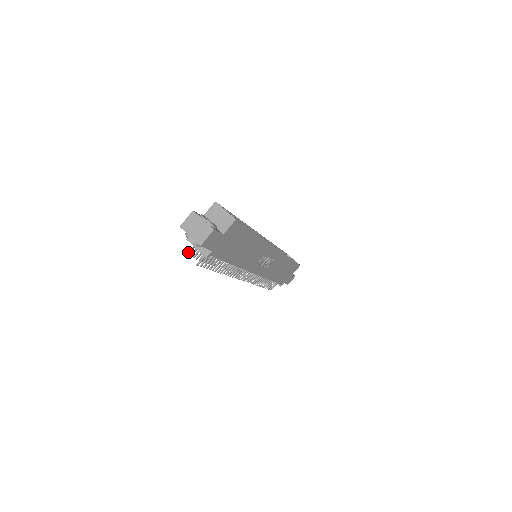
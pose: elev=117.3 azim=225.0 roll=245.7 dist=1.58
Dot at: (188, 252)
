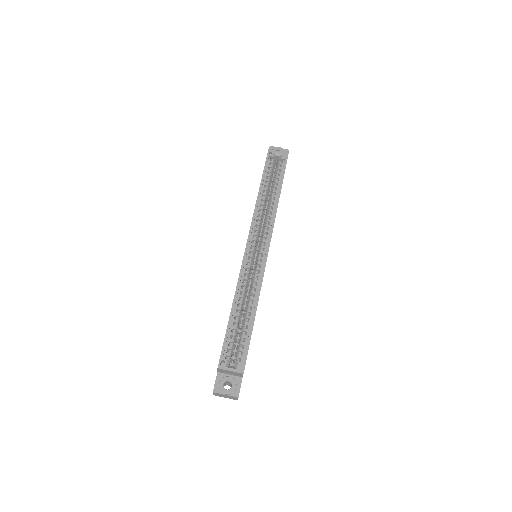
Dot at: occluded
